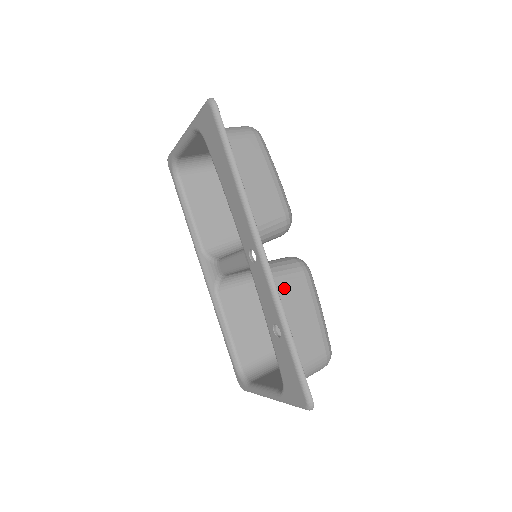
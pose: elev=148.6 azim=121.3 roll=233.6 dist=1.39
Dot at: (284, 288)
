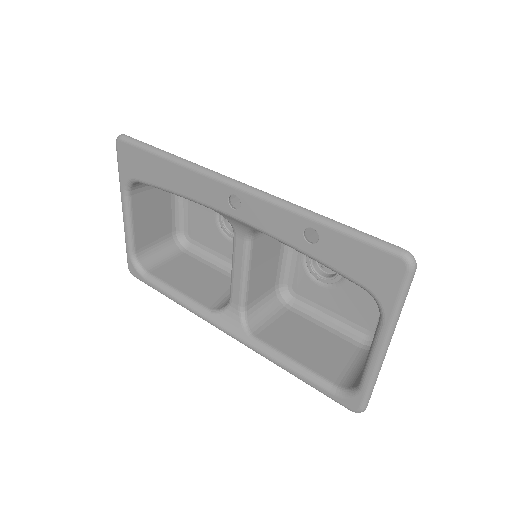
Dot at: occluded
